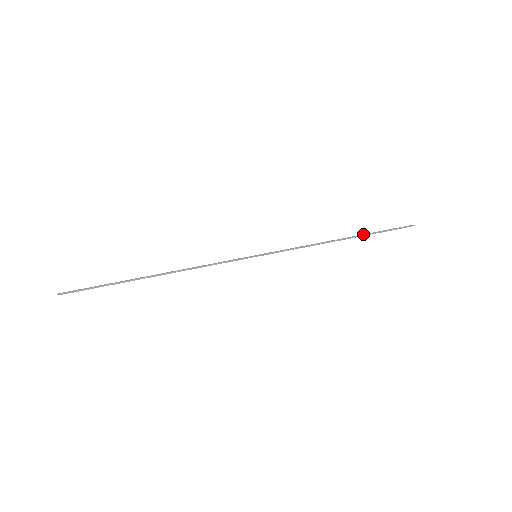
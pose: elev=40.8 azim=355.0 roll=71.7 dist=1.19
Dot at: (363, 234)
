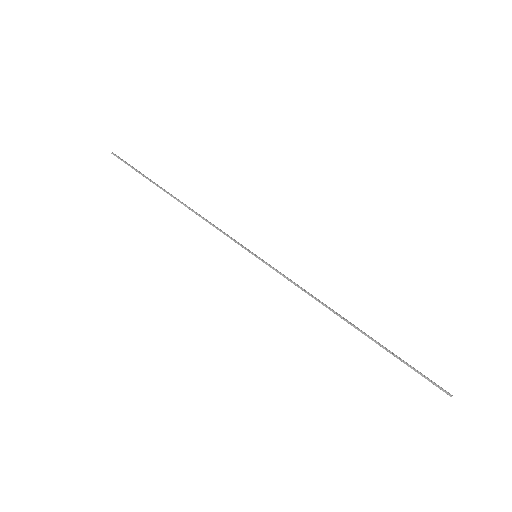
Dot at: occluded
